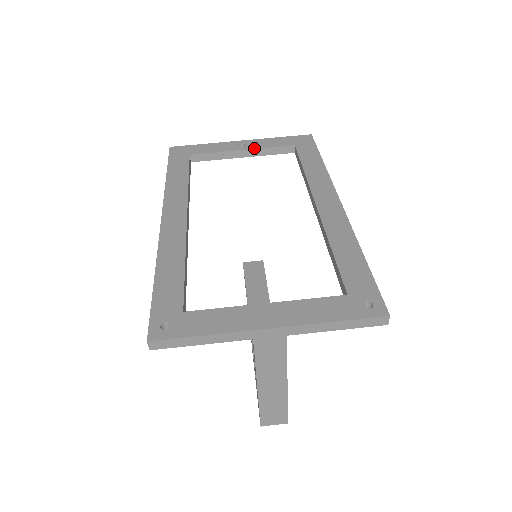
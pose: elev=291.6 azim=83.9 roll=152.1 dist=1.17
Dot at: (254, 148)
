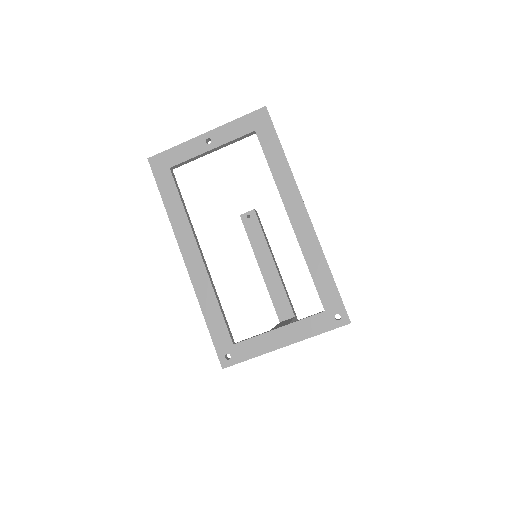
Dot at: (221, 144)
